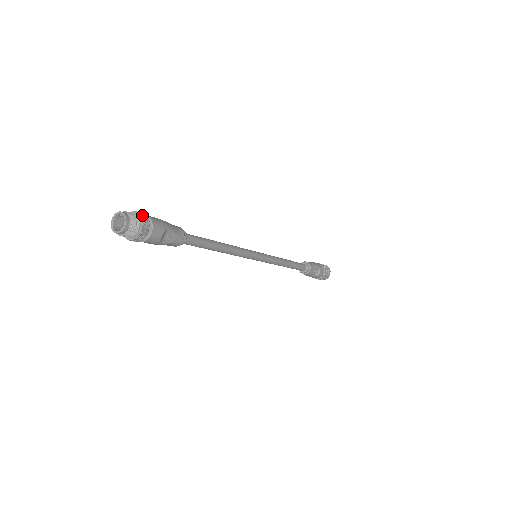
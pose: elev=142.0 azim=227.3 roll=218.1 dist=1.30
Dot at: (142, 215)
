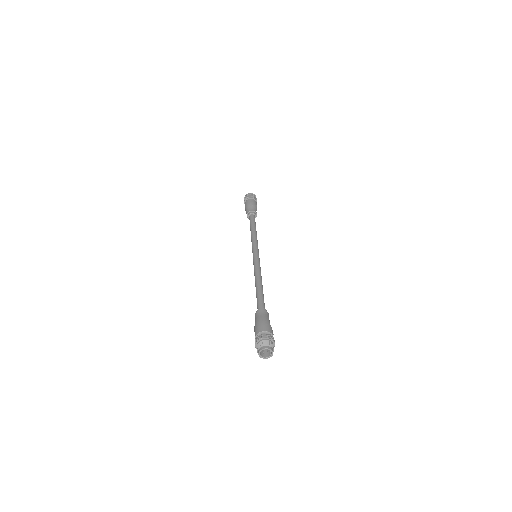
Dot at: (268, 337)
